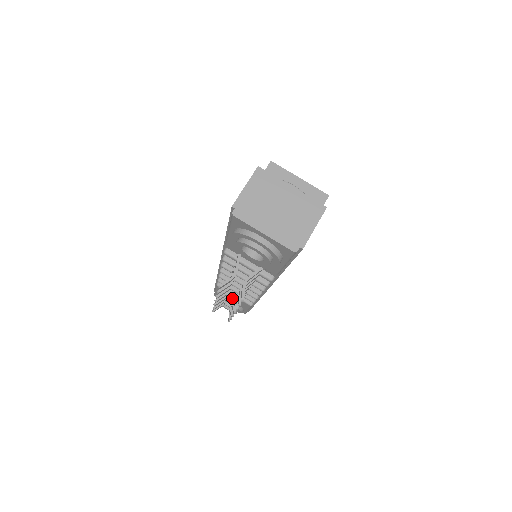
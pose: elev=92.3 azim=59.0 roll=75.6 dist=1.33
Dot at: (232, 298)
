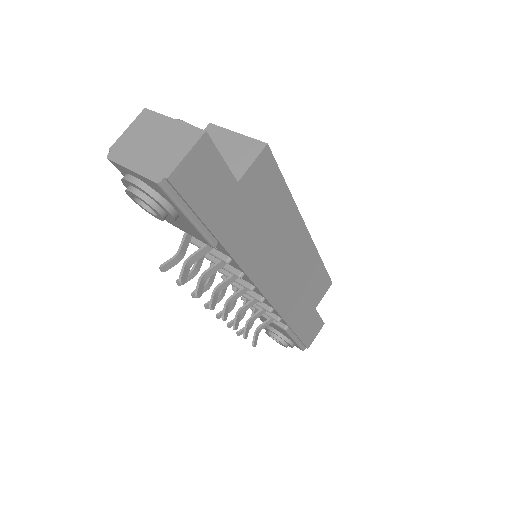
Dot at: (272, 325)
